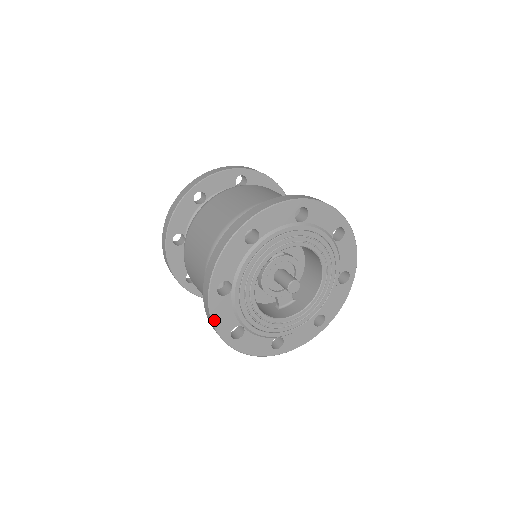
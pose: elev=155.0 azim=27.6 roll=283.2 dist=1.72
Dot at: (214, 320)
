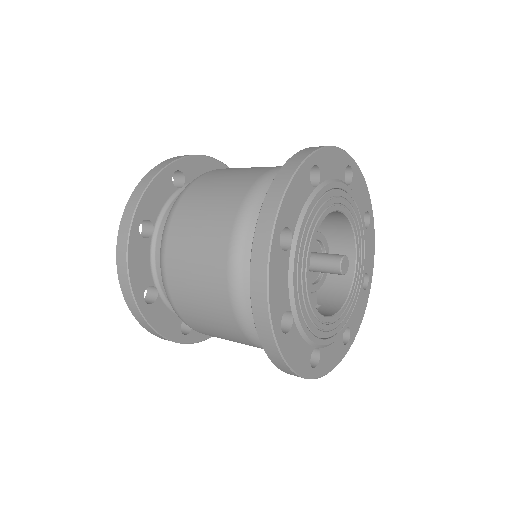
Dot at: (270, 288)
